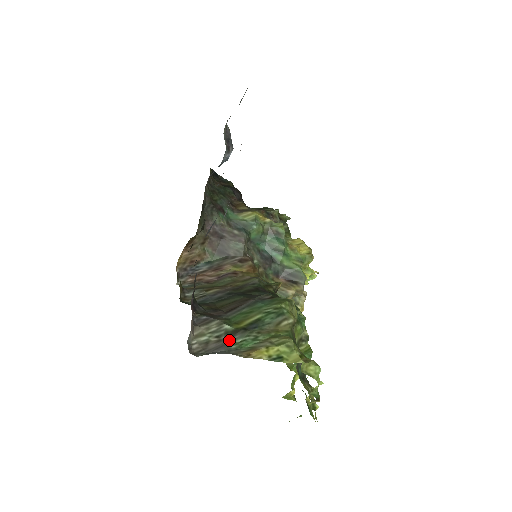
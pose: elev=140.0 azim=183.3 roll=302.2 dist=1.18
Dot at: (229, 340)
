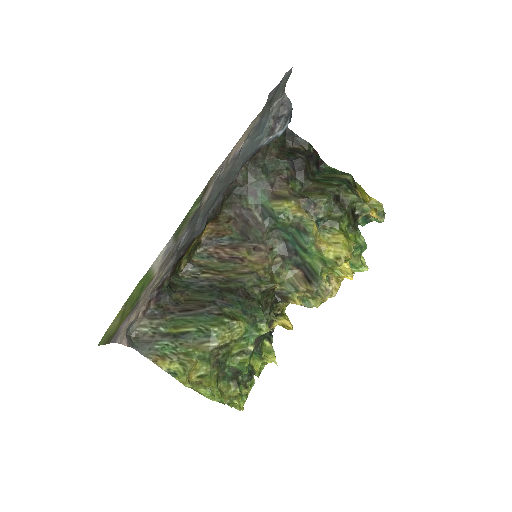
Dot at: (159, 339)
